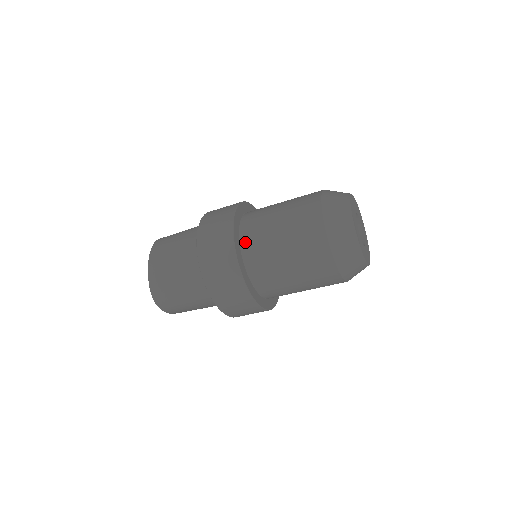
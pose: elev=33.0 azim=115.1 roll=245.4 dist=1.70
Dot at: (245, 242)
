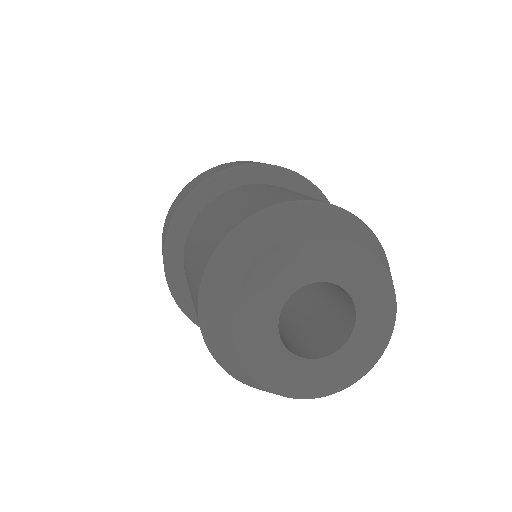
Dot at: occluded
